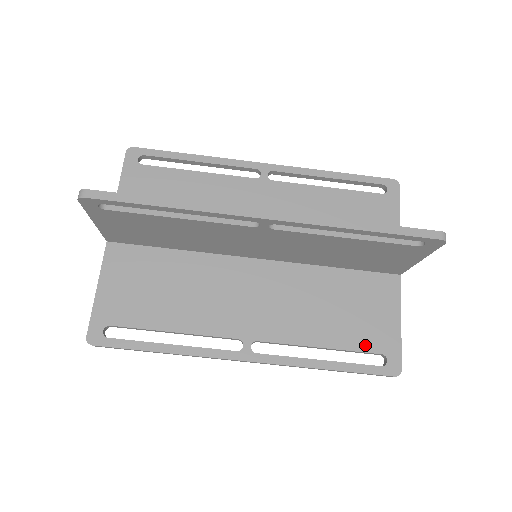
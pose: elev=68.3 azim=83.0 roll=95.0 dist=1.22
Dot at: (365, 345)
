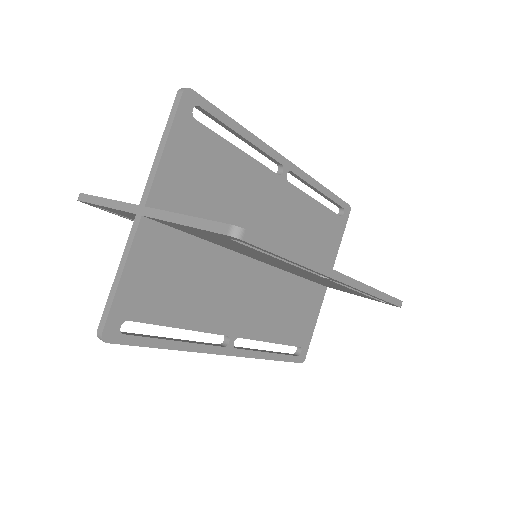
Dot at: (295, 341)
